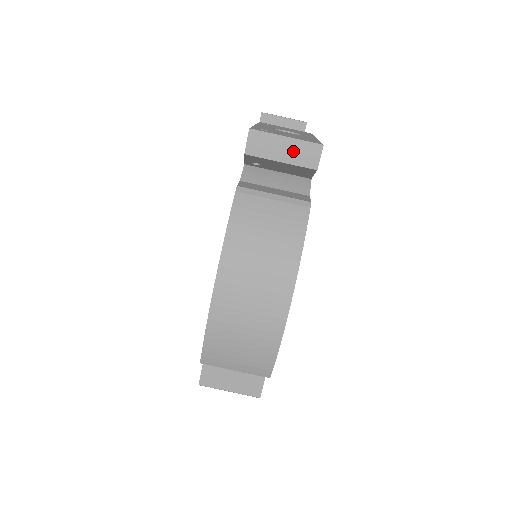
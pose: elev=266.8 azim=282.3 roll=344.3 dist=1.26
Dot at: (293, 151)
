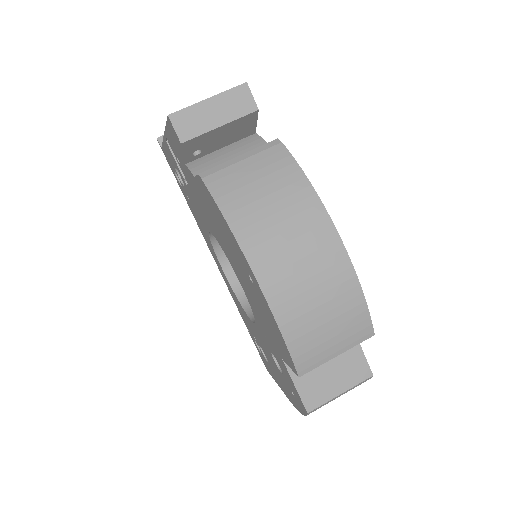
Dot at: (224, 108)
